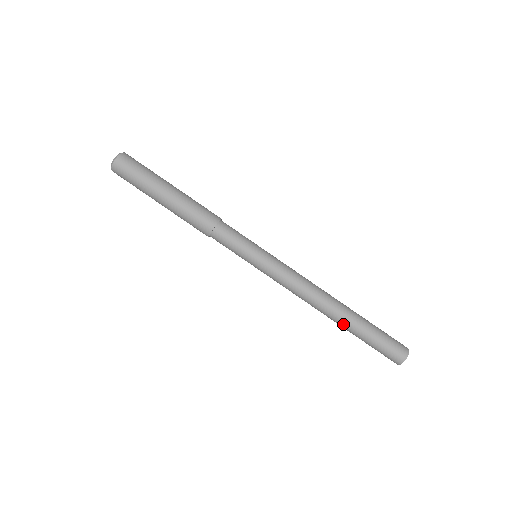
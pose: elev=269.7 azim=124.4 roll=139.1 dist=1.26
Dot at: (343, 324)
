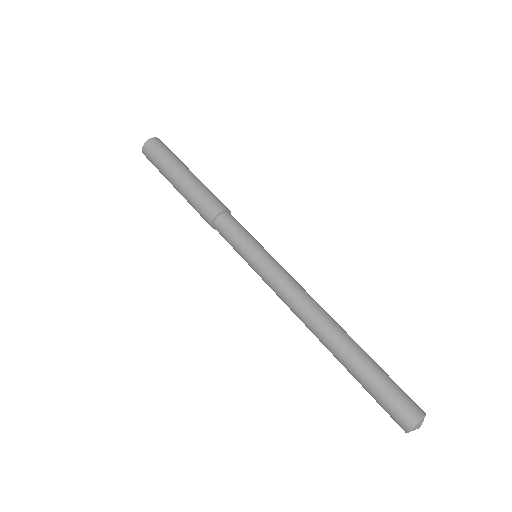
Dot at: (340, 353)
